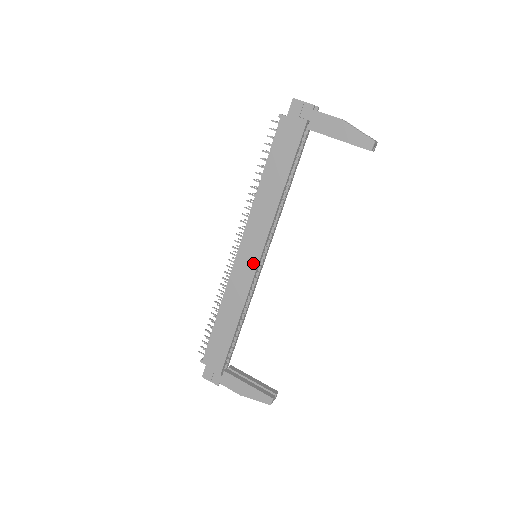
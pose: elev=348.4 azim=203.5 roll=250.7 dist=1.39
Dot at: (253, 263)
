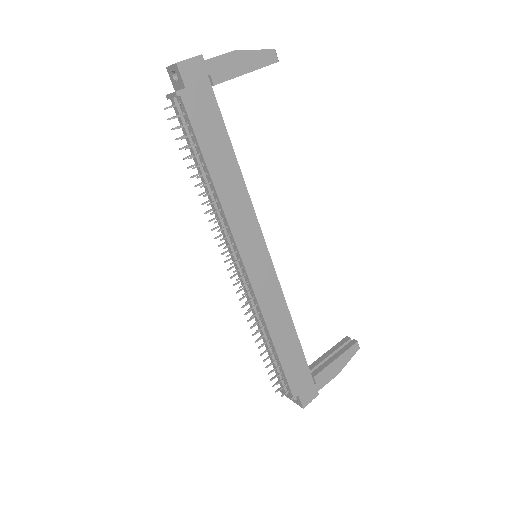
Dot at: (266, 262)
